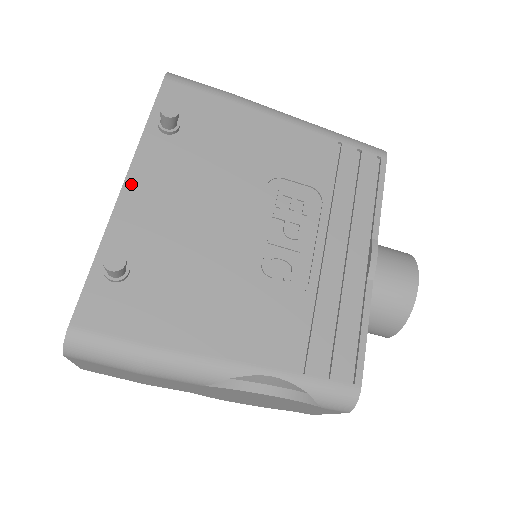
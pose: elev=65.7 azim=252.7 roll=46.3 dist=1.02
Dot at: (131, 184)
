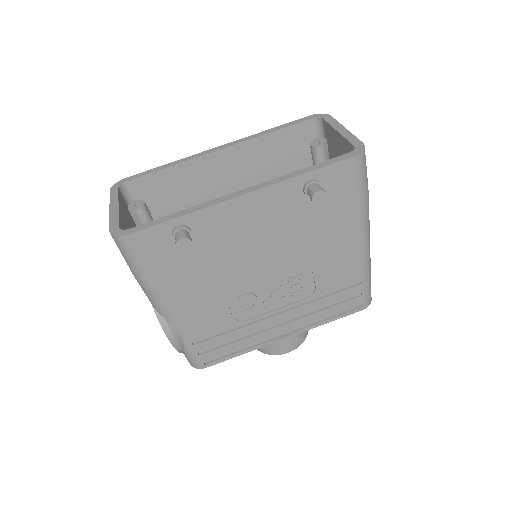
Dot at: (248, 199)
